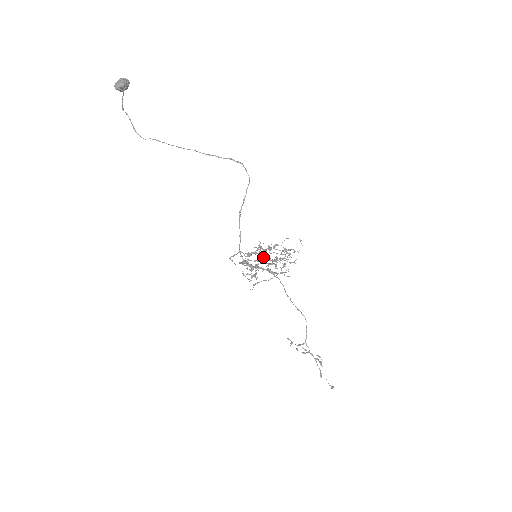
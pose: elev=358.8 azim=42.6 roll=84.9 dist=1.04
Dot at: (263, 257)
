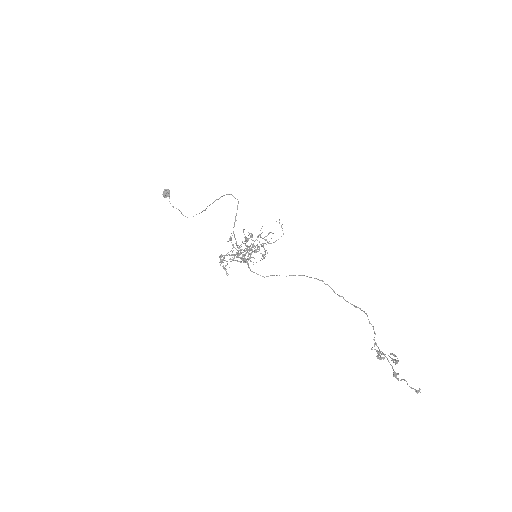
Dot at: occluded
